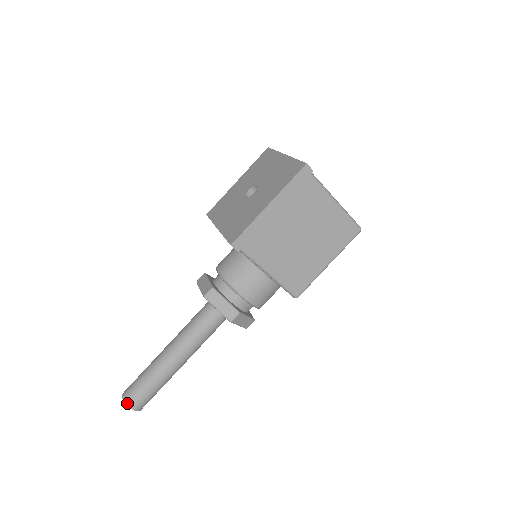
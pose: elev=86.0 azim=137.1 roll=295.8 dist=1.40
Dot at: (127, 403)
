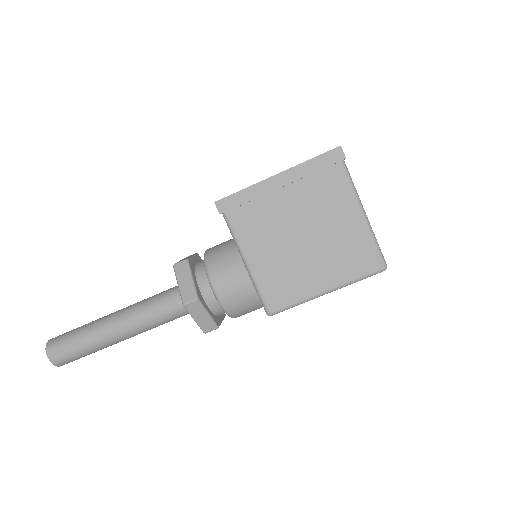
Dot at: (47, 347)
